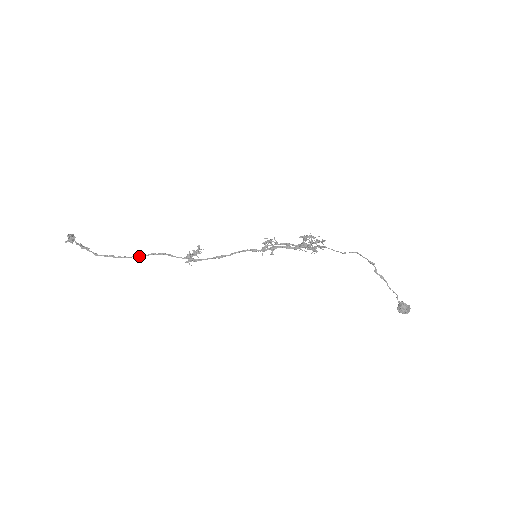
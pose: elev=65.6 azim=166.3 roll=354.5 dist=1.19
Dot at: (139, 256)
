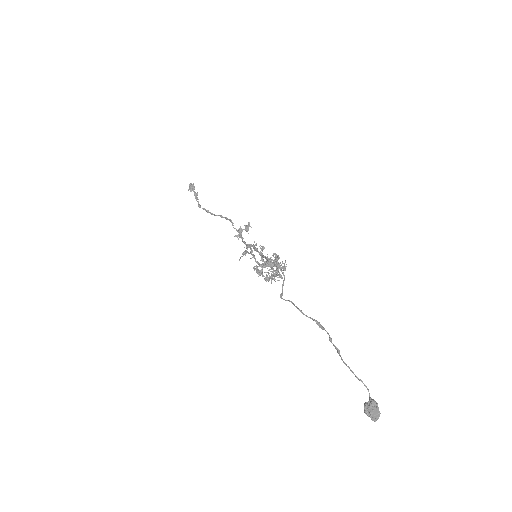
Dot at: (220, 216)
